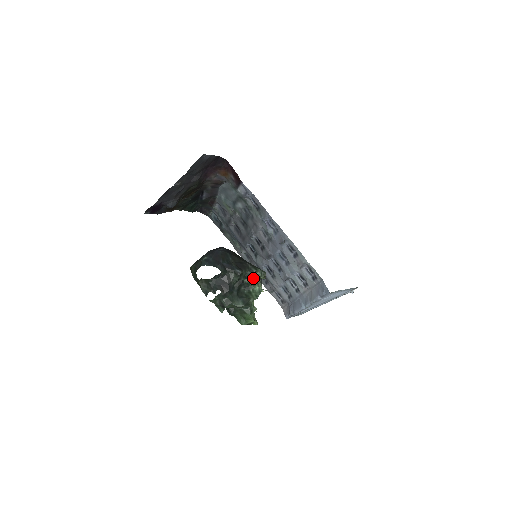
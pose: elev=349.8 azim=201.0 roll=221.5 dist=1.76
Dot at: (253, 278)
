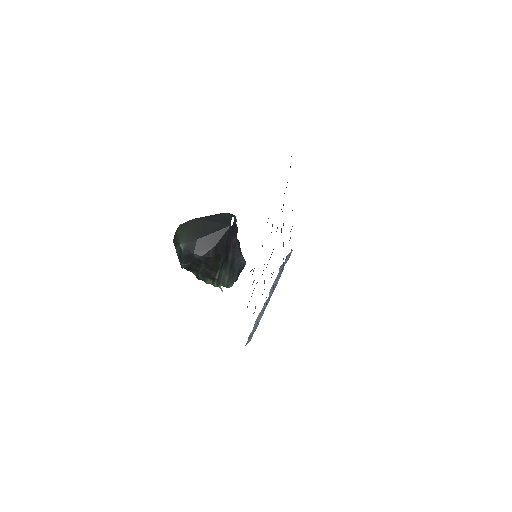
Dot at: occluded
